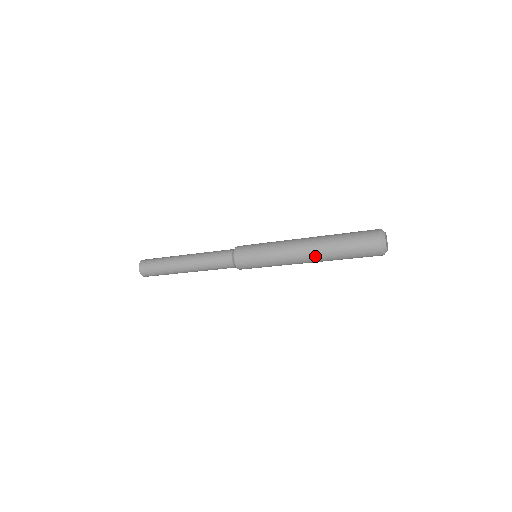
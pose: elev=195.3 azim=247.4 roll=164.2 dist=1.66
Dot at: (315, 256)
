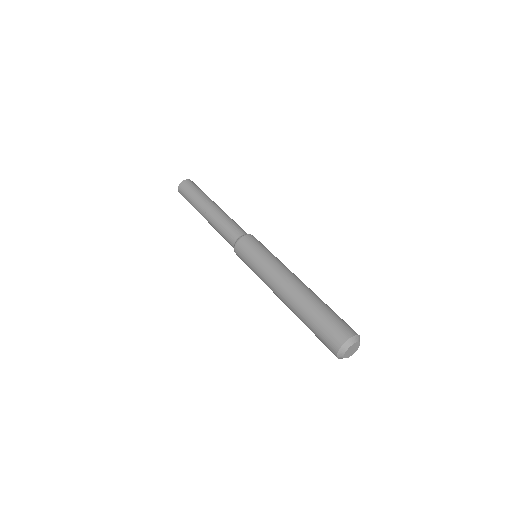
Dot at: occluded
